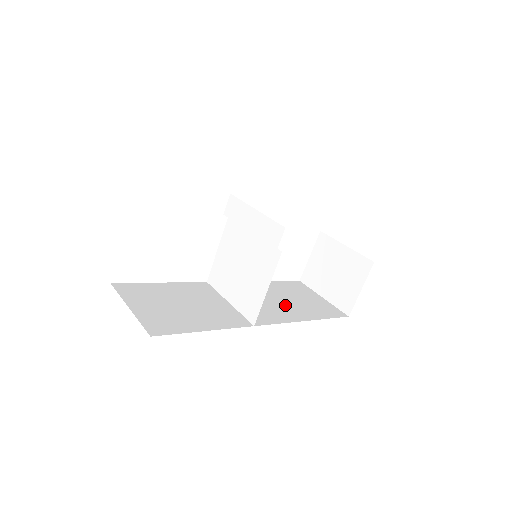
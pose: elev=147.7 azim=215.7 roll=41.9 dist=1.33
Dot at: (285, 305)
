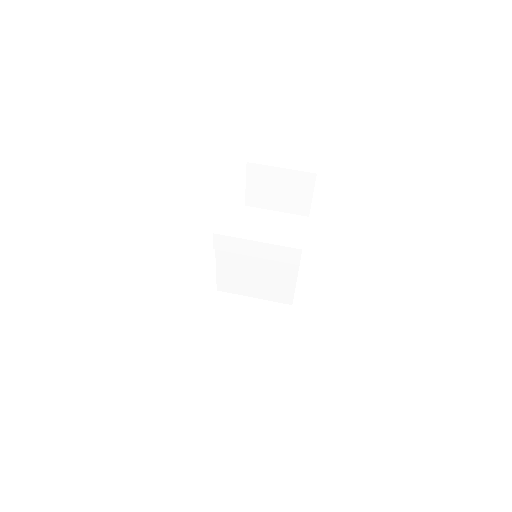
Dot at: occluded
